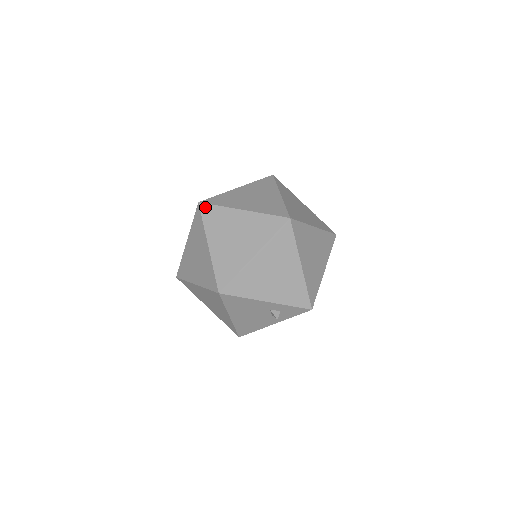
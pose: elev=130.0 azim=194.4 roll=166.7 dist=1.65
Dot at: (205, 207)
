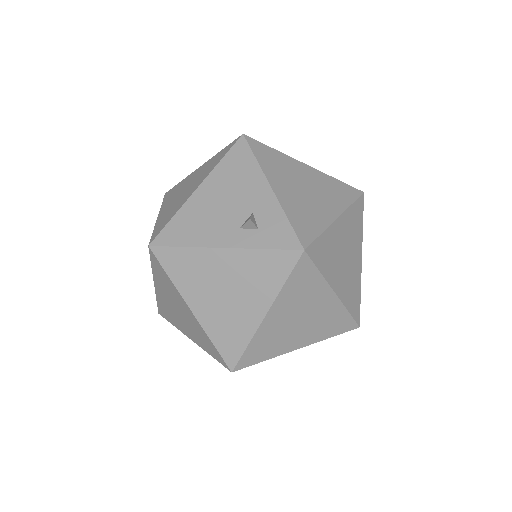
Dot at: occluded
